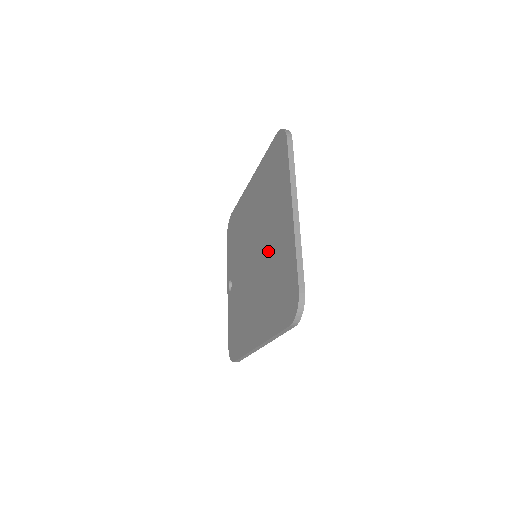
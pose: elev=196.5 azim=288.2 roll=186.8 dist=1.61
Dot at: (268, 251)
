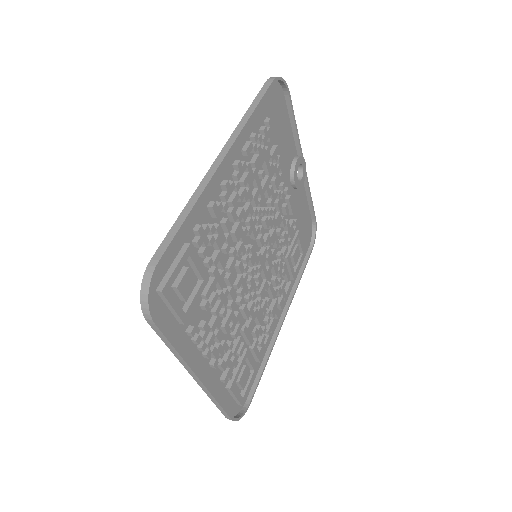
Dot at: (236, 310)
